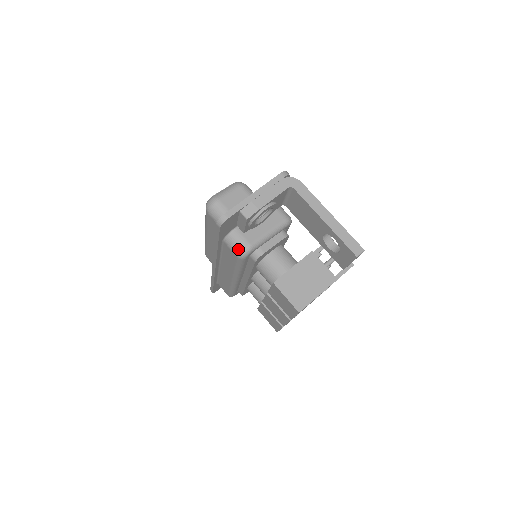
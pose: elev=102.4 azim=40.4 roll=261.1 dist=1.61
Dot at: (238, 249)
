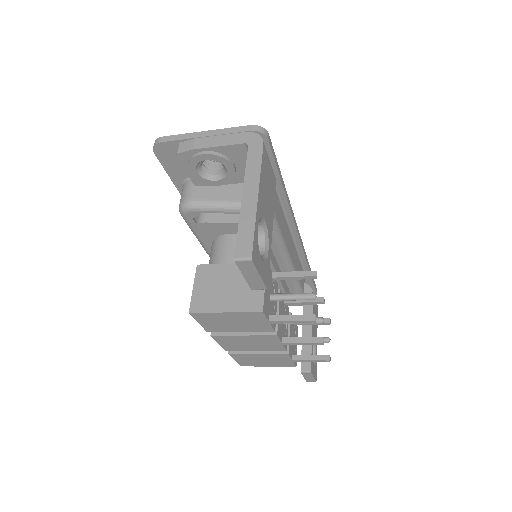
Dot at: (181, 200)
